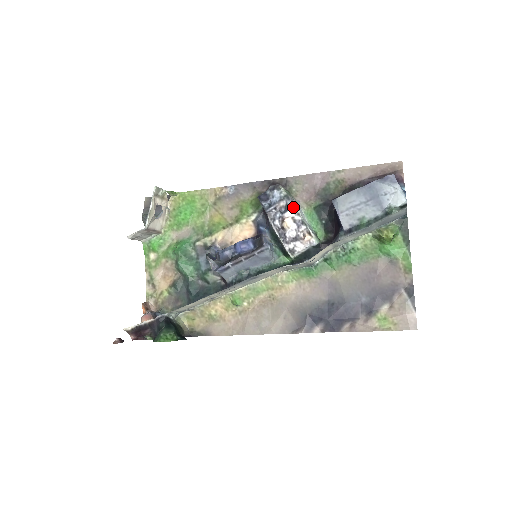
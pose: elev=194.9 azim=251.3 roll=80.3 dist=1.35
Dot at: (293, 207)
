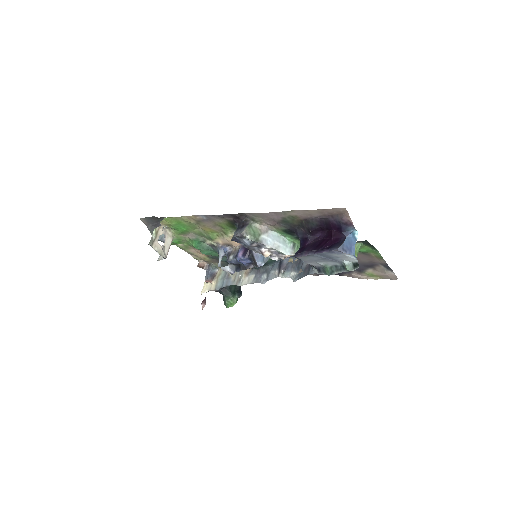
Dot at: (265, 247)
